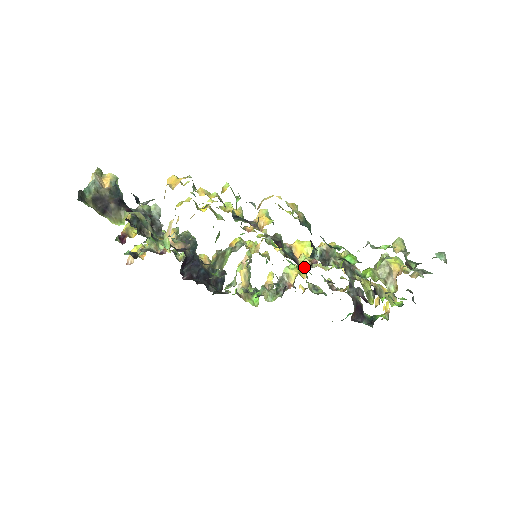
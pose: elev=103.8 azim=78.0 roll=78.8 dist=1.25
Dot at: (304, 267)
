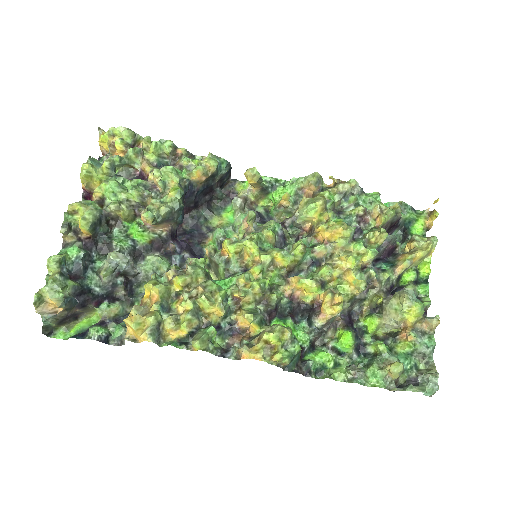
Dot at: (305, 303)
